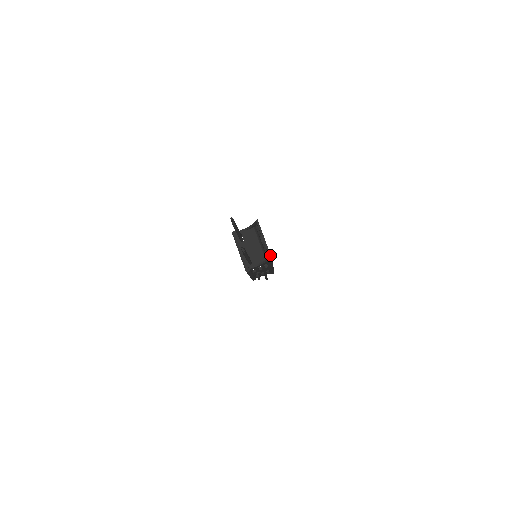
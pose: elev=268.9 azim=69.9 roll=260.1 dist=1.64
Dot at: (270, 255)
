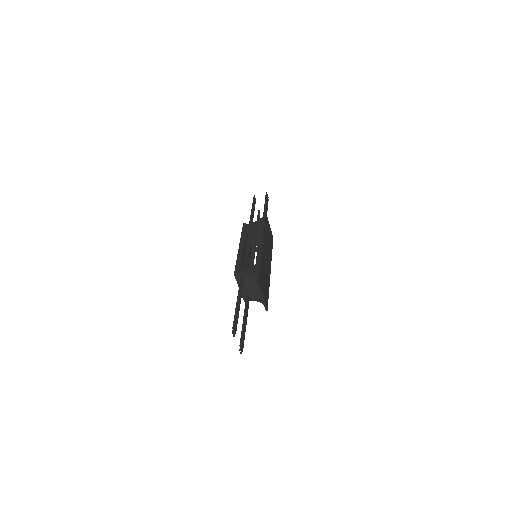
Dot at: (266, 309)
